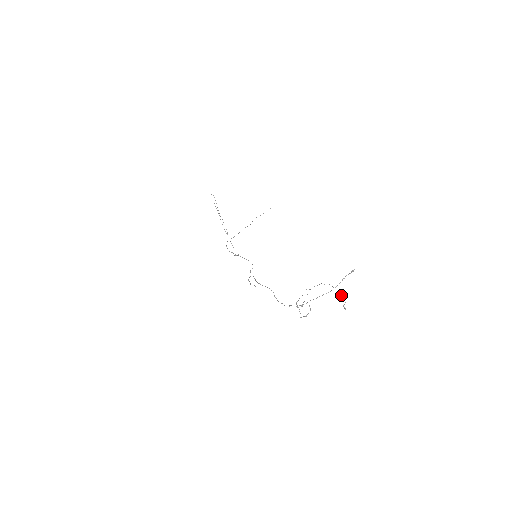
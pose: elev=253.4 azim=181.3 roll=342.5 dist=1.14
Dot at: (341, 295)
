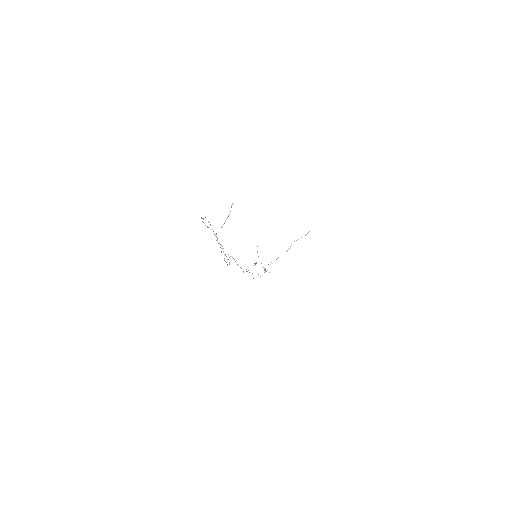
Dot at: (202, 218)
